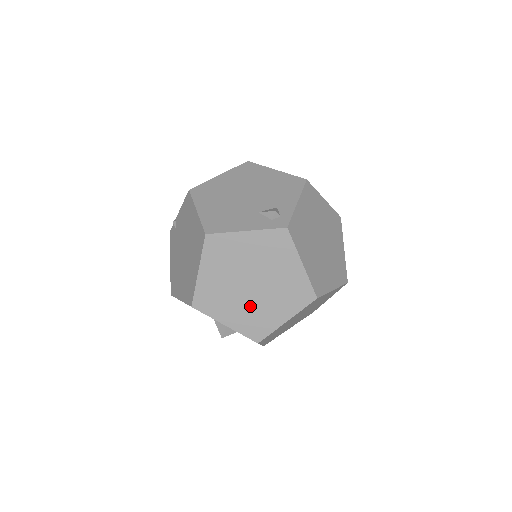
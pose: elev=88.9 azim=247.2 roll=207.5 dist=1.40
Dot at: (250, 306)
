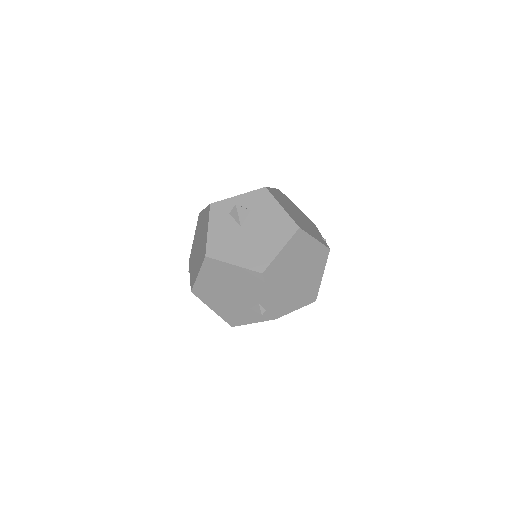
Dot at: occluded
